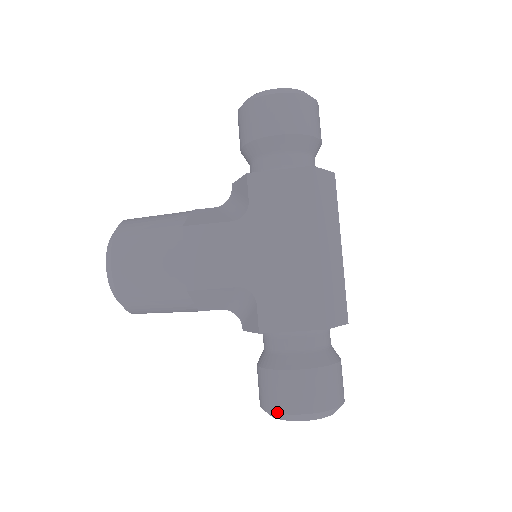
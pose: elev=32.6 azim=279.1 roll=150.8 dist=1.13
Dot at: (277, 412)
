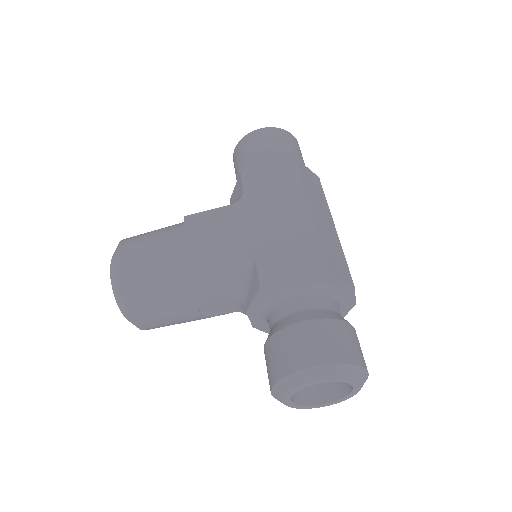
Dot at: (288, 373)
